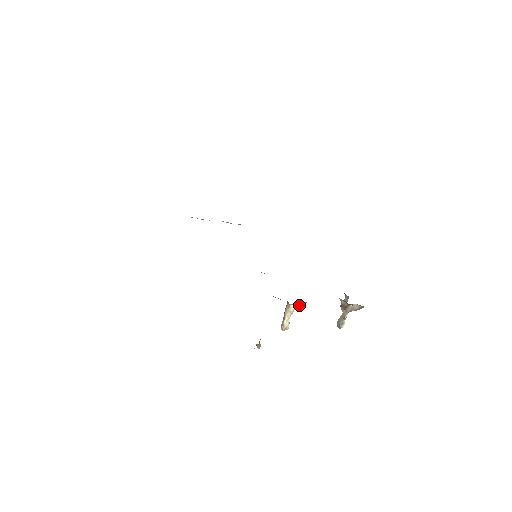
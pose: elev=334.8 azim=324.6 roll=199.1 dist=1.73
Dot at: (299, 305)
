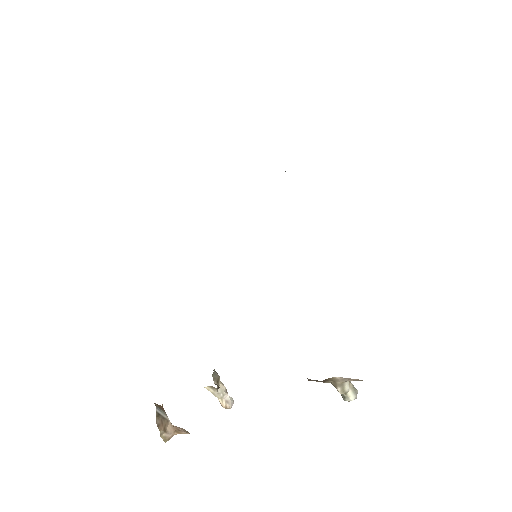
Dot at: occluded
